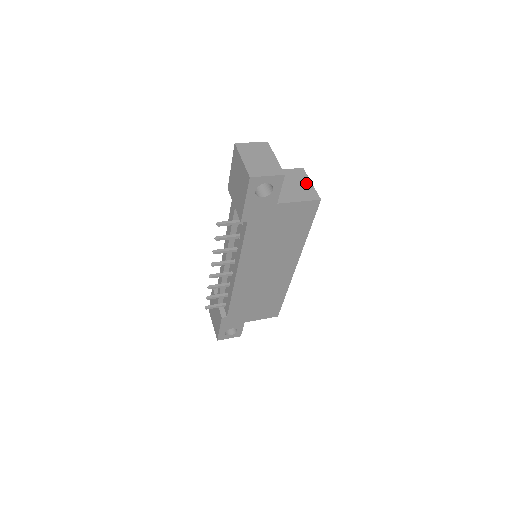
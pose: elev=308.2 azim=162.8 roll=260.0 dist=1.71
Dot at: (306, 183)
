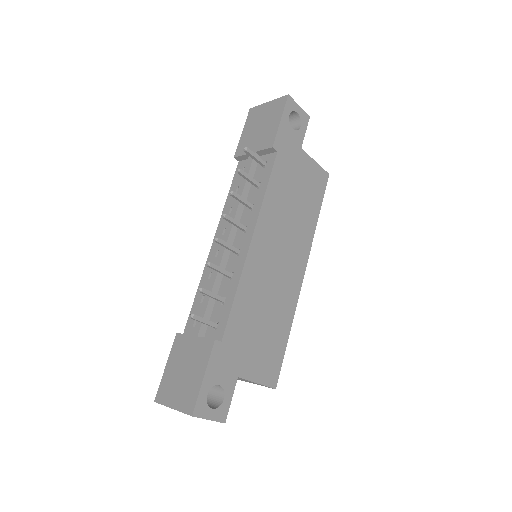
Dot at: occluded
